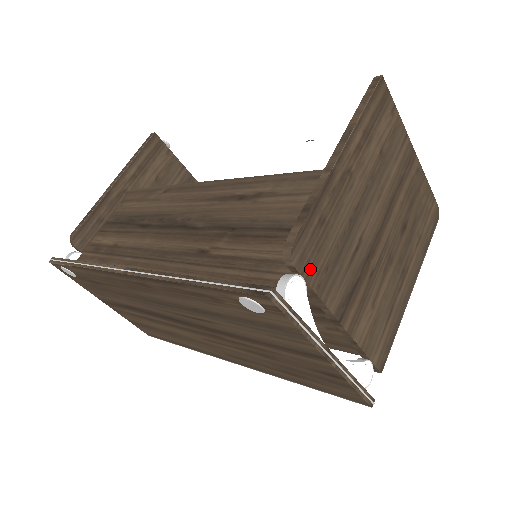
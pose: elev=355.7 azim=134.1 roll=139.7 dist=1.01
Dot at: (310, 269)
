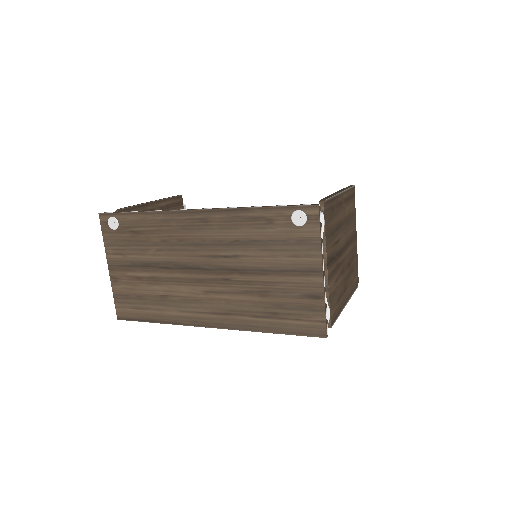
Dot at: (326, 221)
